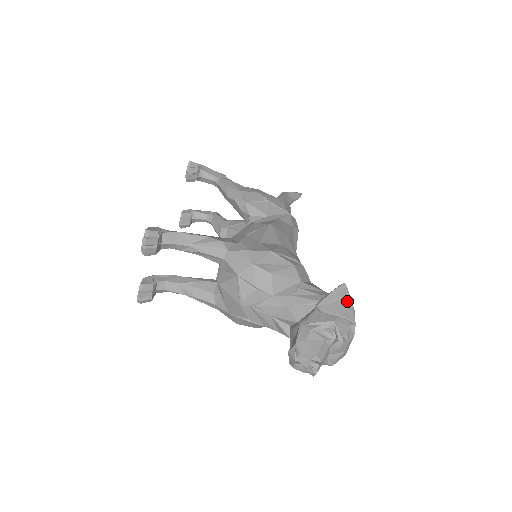
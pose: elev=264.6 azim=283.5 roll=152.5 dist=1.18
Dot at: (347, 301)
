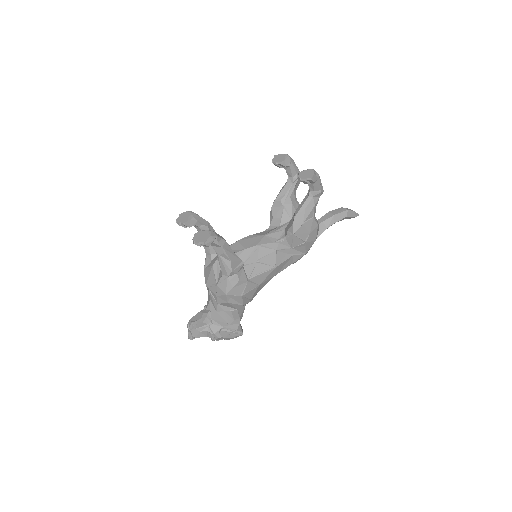
Dot at: (235, 337)
